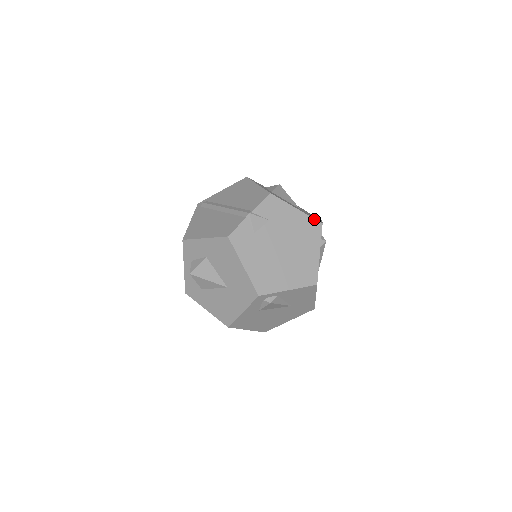
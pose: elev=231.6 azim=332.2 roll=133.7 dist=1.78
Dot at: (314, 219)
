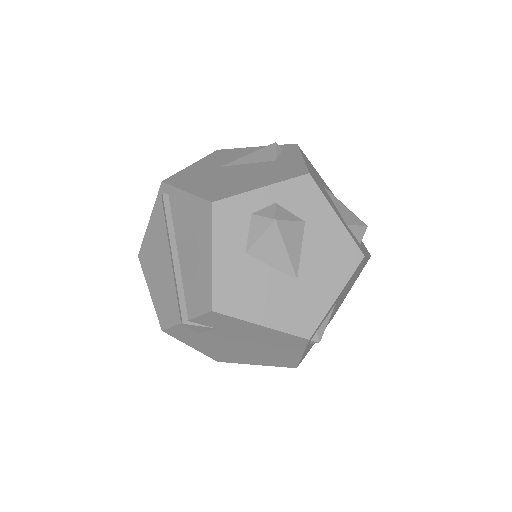
Dot at: (294, 335)
